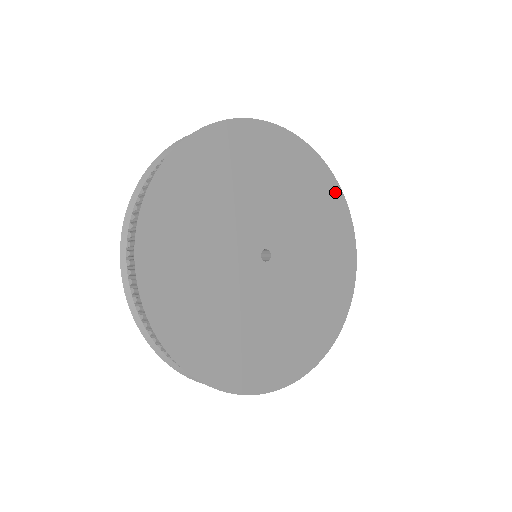
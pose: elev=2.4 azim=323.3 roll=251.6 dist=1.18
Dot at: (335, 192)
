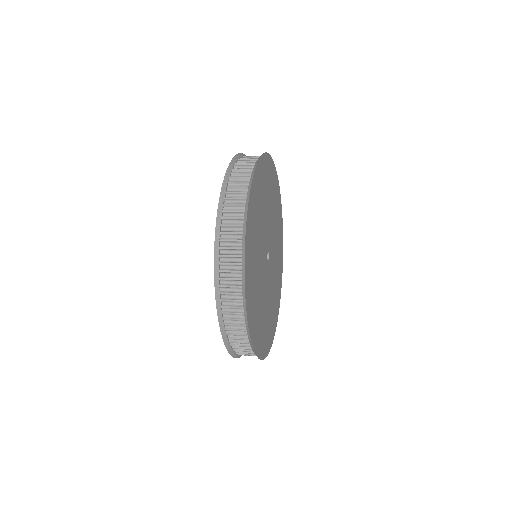
Dot at: (278, 187)
